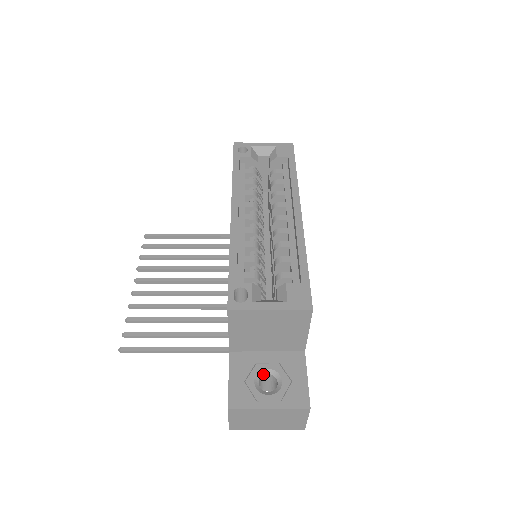
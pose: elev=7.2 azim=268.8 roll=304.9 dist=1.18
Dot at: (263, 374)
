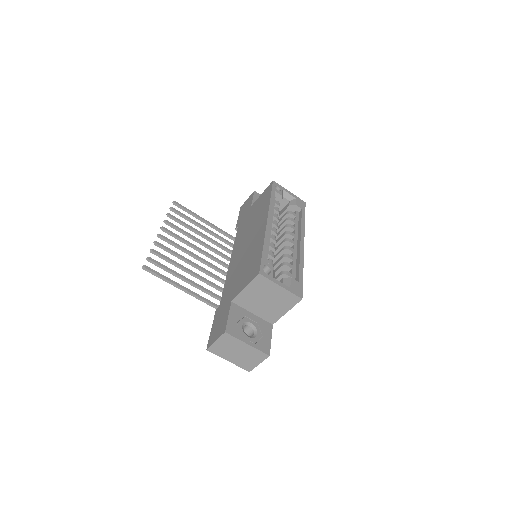
Dot at: (247, 324)
